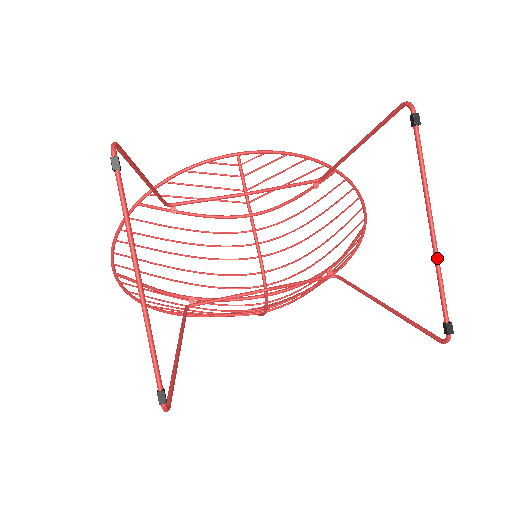
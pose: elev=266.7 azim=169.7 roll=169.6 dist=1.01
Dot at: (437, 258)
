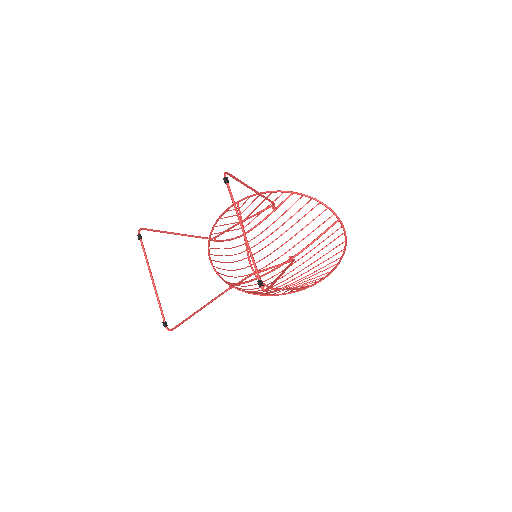
Dot at: (248, 247)
